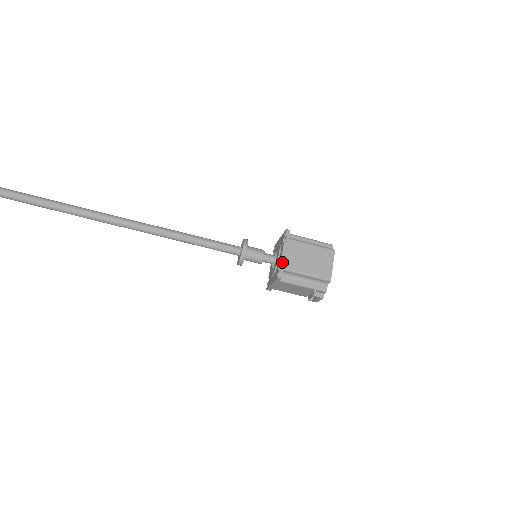
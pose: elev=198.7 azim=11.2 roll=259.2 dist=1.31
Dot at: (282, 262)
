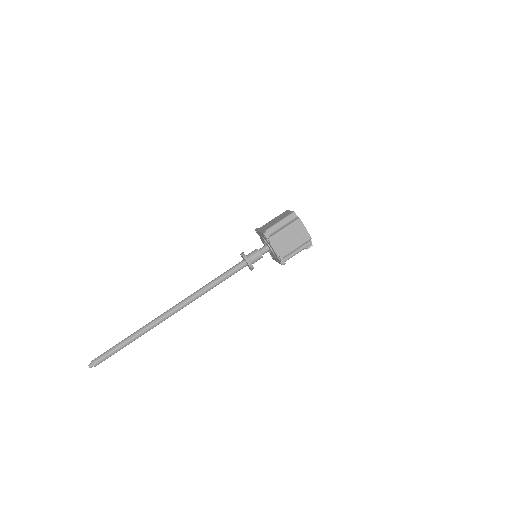
Dot at: (278, 256)
